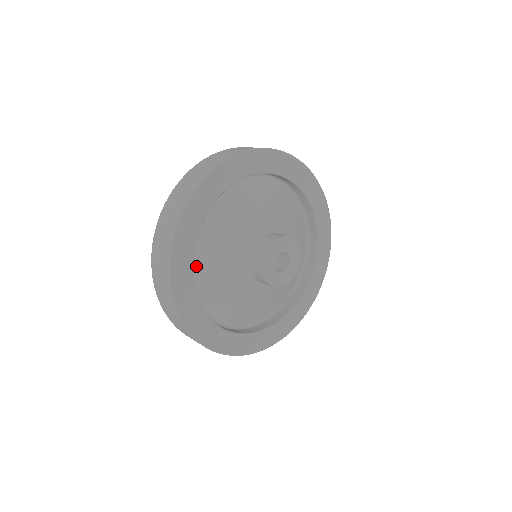
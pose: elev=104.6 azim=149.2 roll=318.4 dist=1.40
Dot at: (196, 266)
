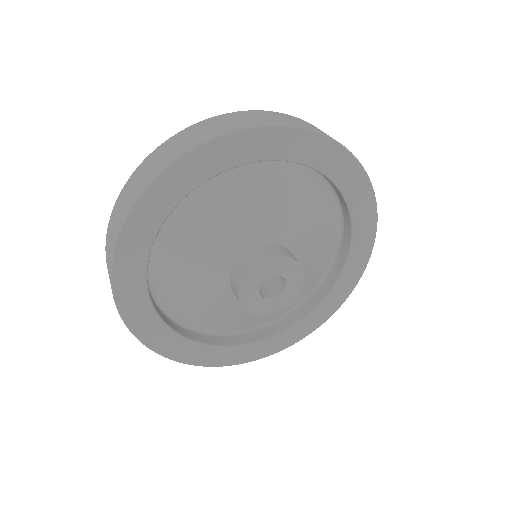
Dot at: (162, 287)
